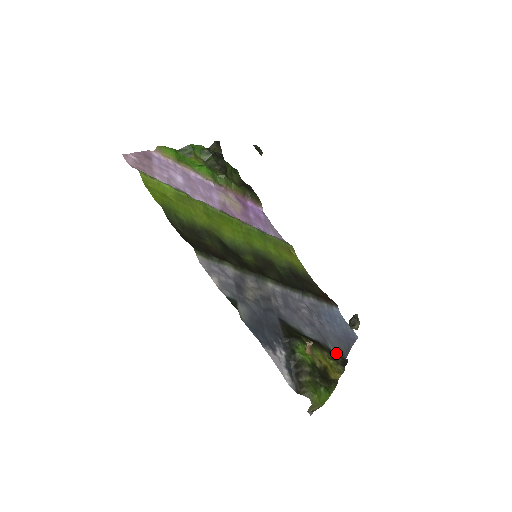
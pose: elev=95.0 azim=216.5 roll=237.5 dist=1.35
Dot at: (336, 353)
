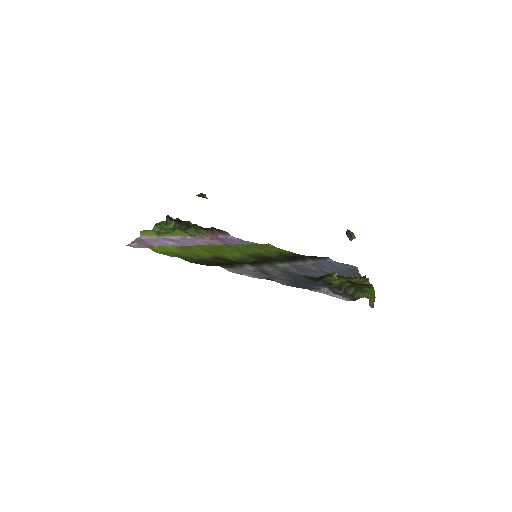
Dot at: occluded
